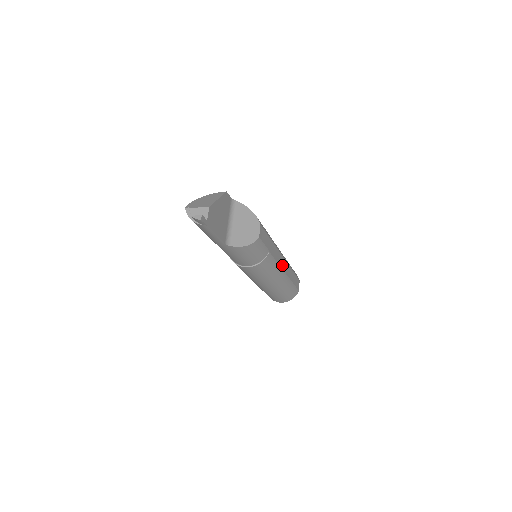
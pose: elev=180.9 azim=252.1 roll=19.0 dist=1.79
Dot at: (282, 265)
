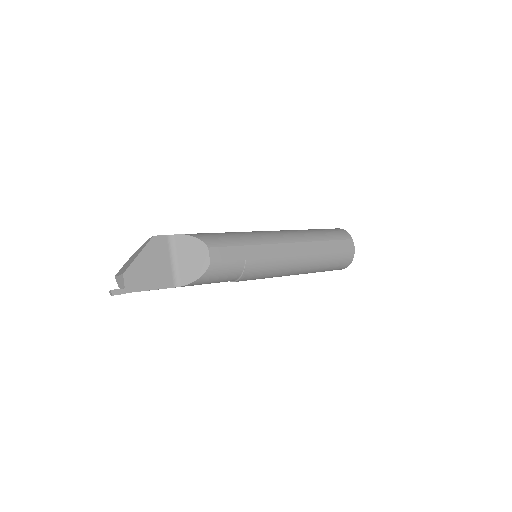
Dot at: (290, 252)
